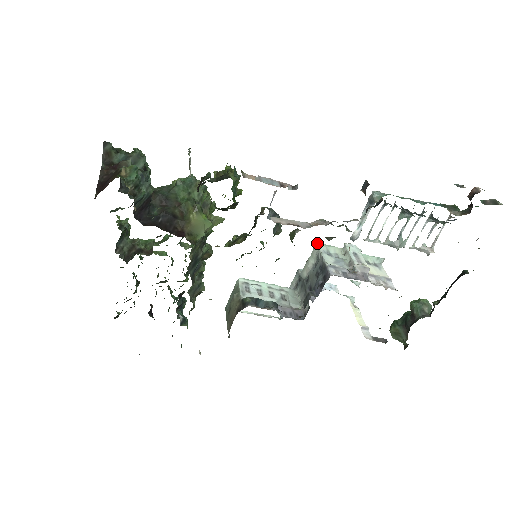
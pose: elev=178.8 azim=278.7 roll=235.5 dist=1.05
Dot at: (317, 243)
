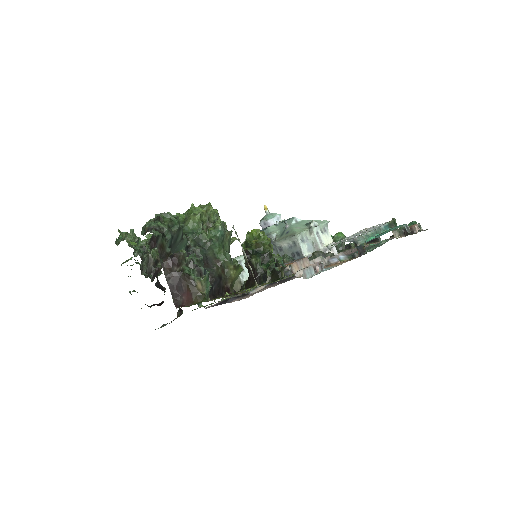
Dot at: (297, 235)
